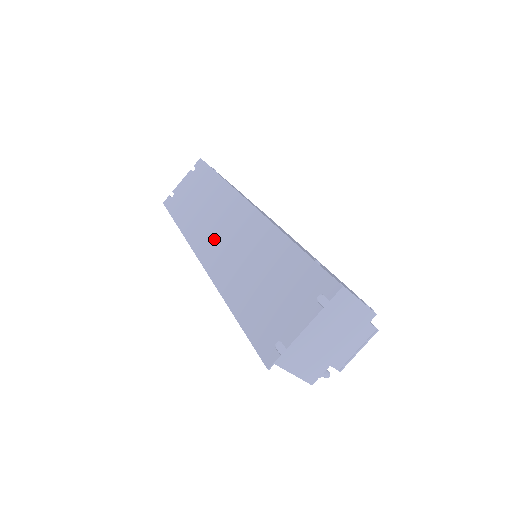
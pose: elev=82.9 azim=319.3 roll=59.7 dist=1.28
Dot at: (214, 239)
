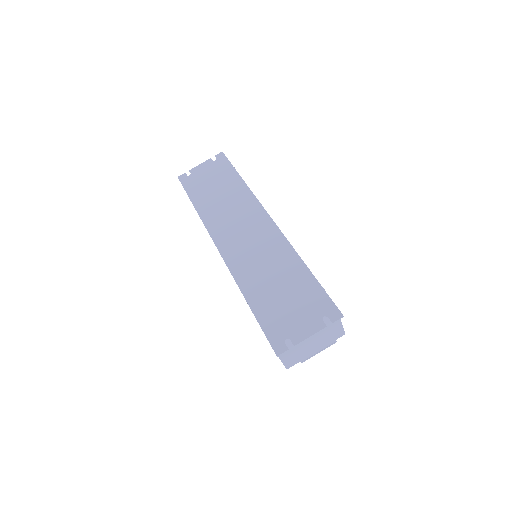
Dot at: (234, 236)
